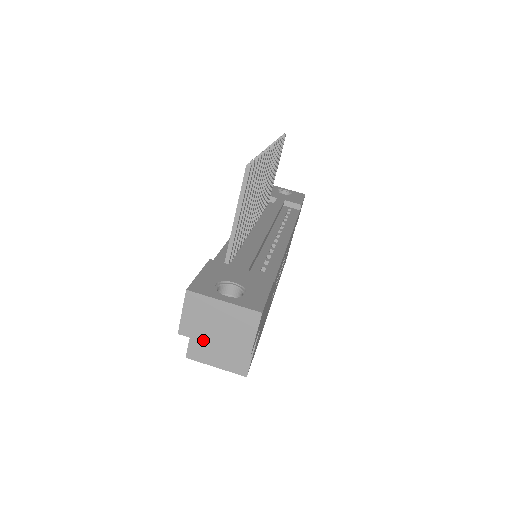
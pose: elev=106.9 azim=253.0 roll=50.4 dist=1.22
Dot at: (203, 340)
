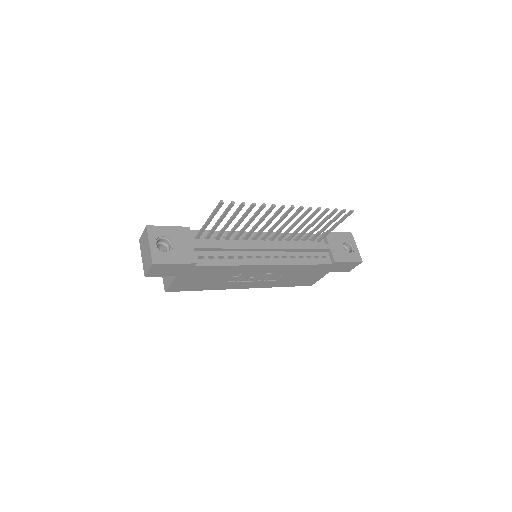
Dot at: (141, 252)
